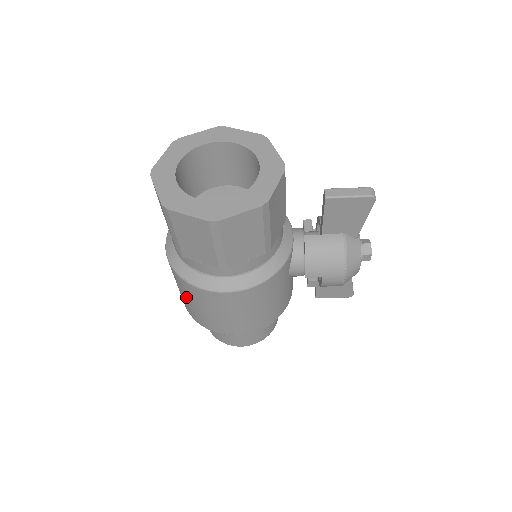
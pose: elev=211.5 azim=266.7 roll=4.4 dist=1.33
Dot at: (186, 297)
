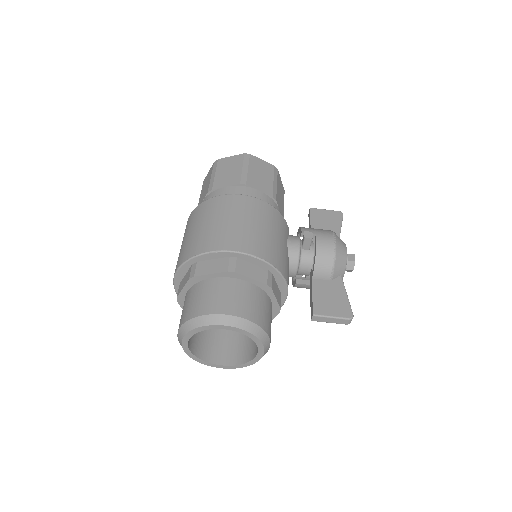
Dot at: (195, 227)
